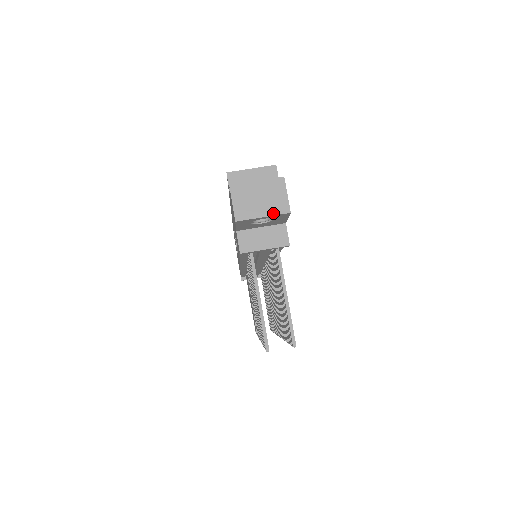
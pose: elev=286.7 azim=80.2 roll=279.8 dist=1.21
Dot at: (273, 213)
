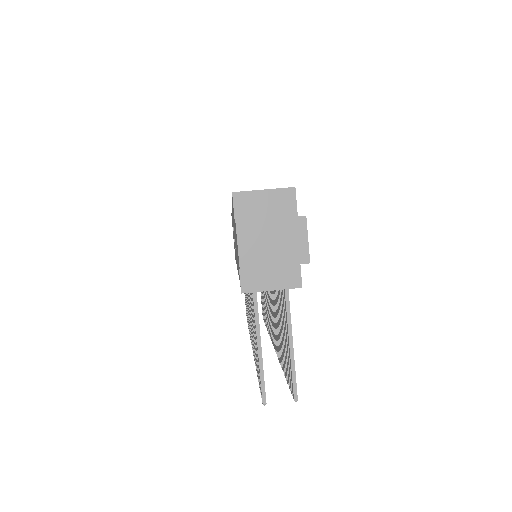
Dot at: (288, 262)
